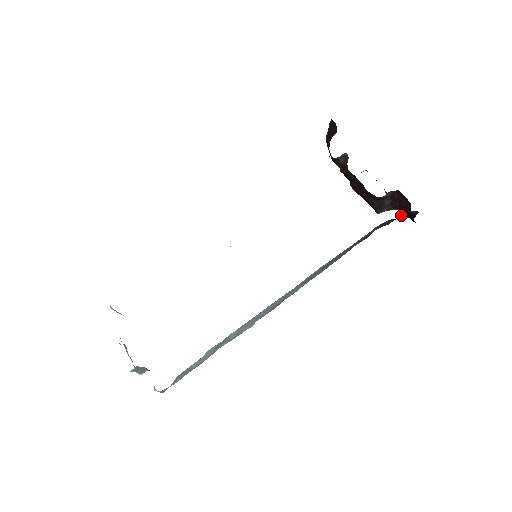
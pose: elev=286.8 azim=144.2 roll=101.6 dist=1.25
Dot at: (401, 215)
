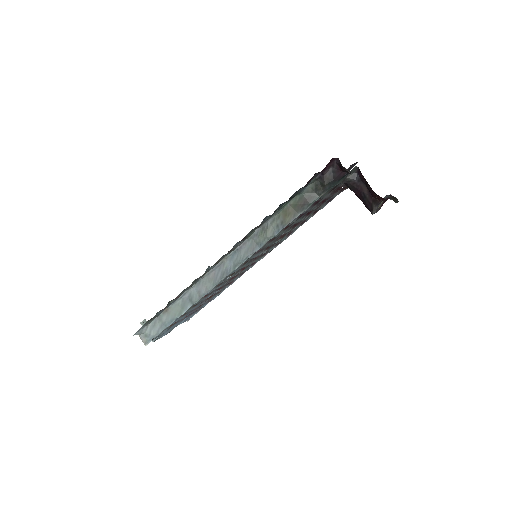
Dot at: (335, 173)
